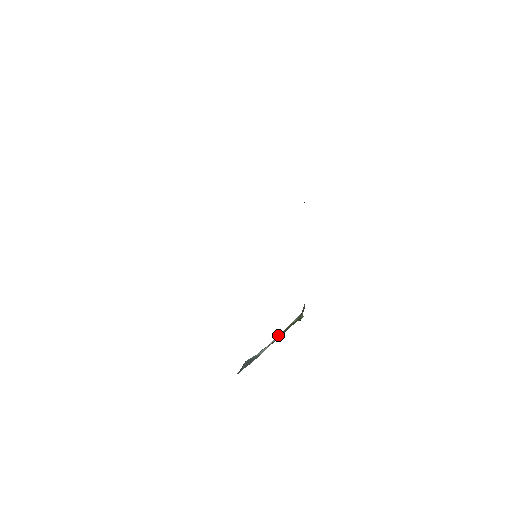
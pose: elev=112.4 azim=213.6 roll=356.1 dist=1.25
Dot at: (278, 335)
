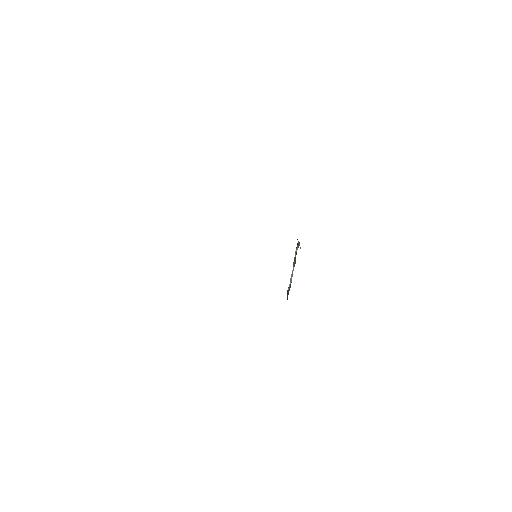
Dot at: (294, 264)
